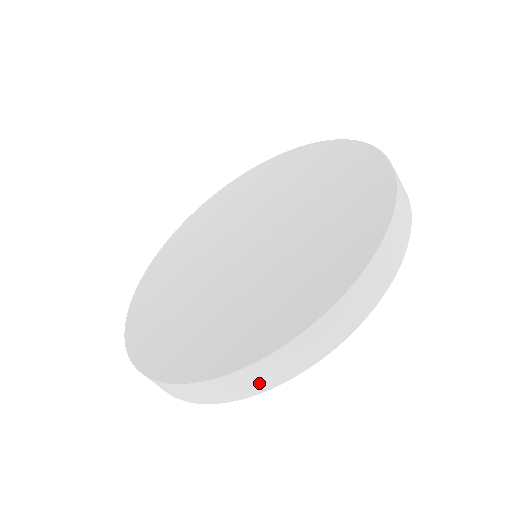
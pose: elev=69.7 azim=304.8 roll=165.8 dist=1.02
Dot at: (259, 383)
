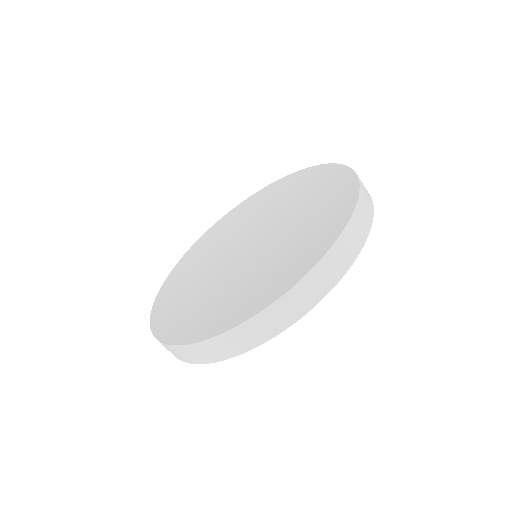
Dot at: (196, 357)
